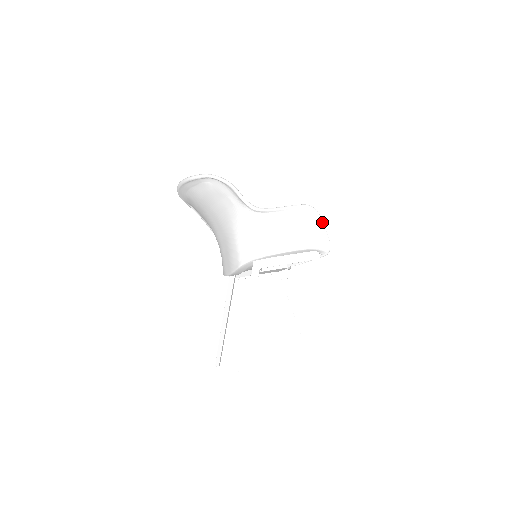
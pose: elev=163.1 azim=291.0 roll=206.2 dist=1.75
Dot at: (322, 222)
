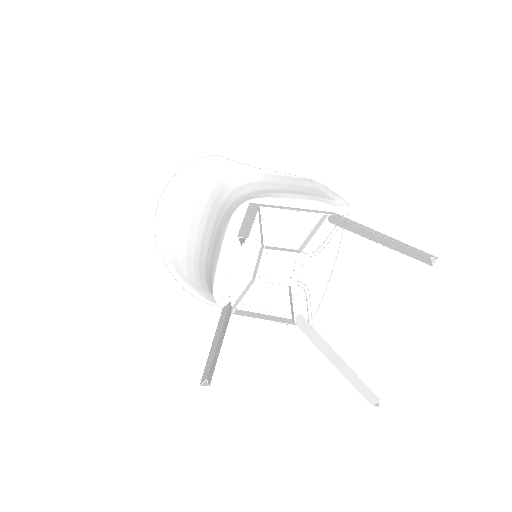
Dot at: (329, 189)
